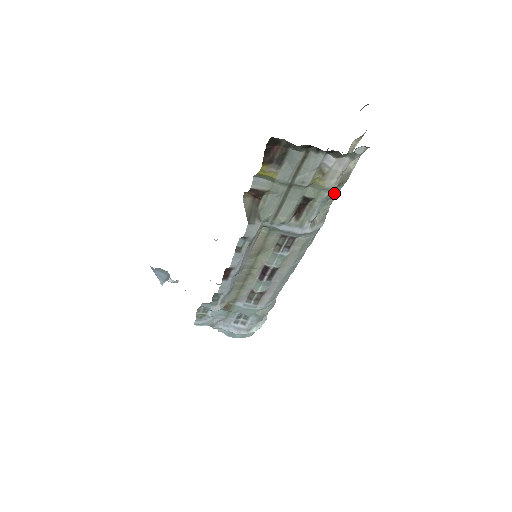
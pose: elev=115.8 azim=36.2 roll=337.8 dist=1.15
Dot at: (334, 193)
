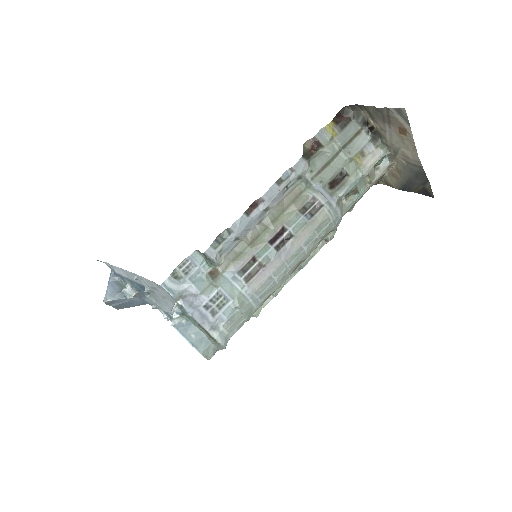
Dot at: (359, 189)
